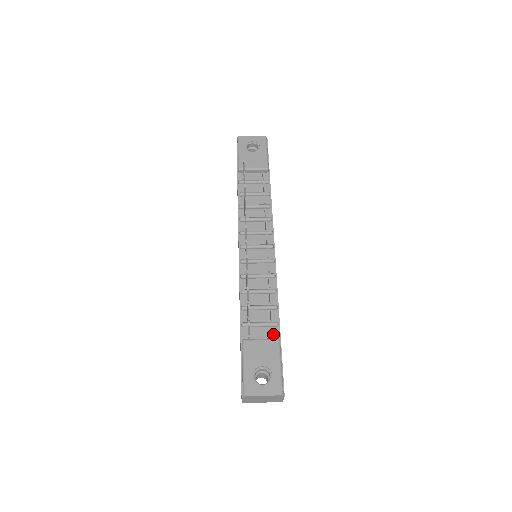
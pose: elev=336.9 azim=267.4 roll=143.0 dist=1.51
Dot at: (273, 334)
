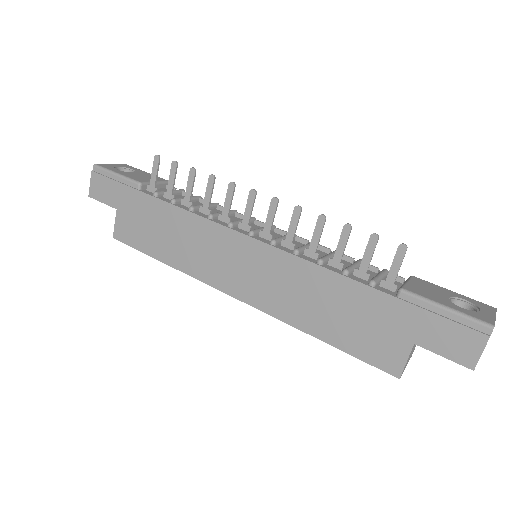
Dot at: (398, 280)
